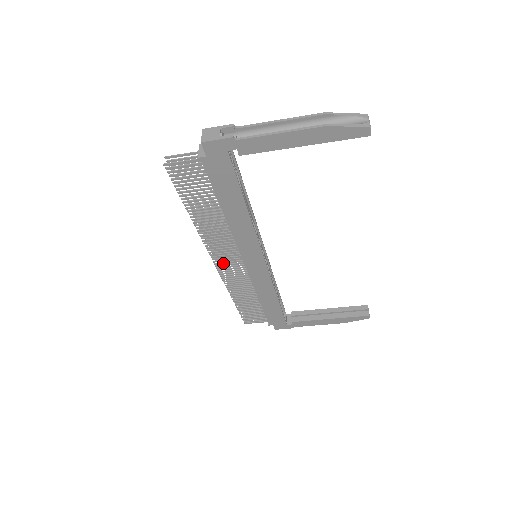
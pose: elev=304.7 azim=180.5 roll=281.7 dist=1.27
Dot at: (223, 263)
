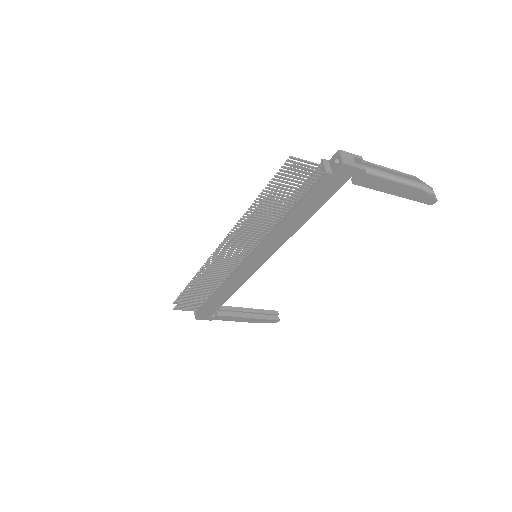
Dot at: (227, 255)
